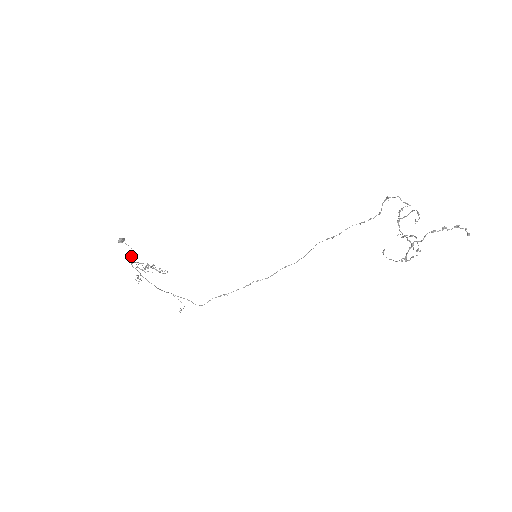
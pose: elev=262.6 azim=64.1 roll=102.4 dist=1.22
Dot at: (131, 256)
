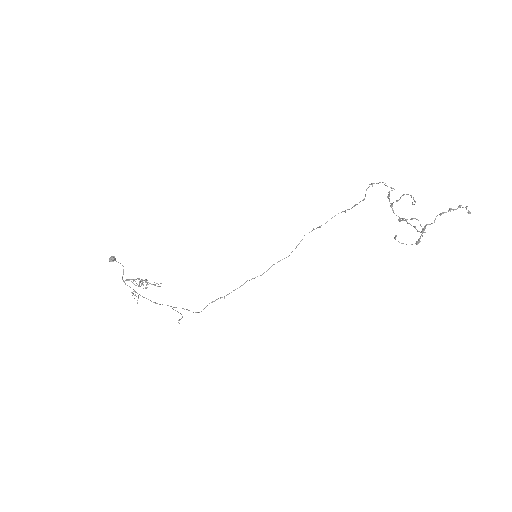
Dot at: (123, 274)
